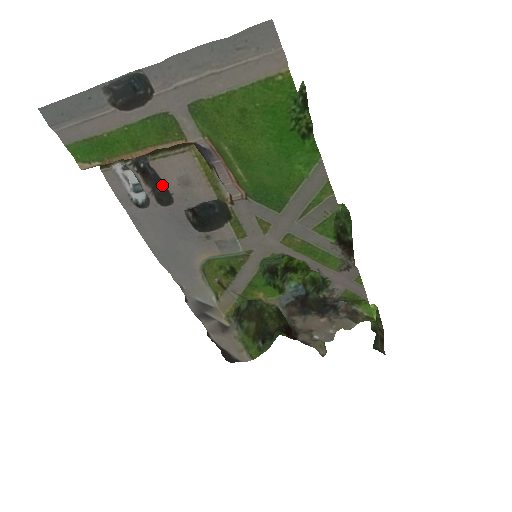
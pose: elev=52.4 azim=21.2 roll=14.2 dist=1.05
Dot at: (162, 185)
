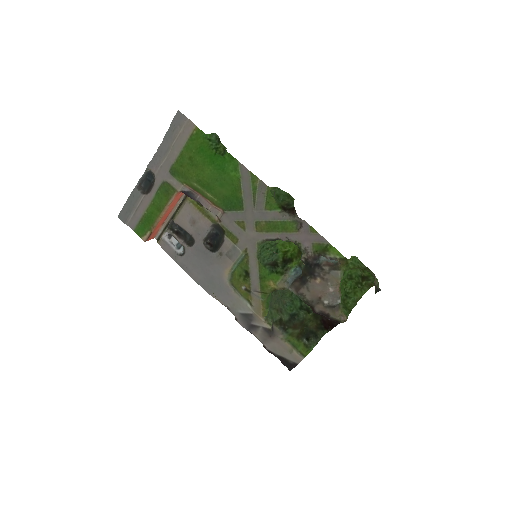
Dot at: (188, 235)
